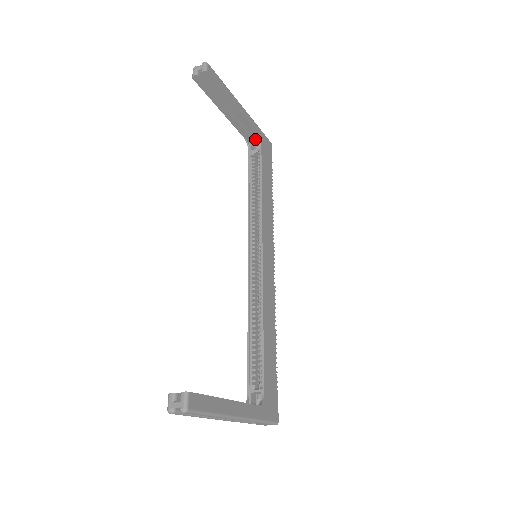
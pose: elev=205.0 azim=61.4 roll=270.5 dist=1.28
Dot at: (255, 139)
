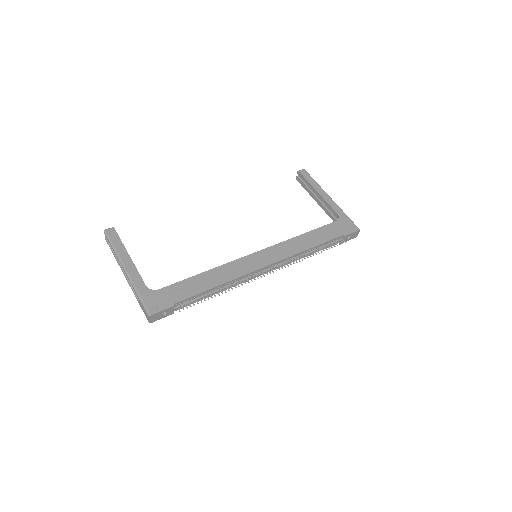
Dot at: occluded
